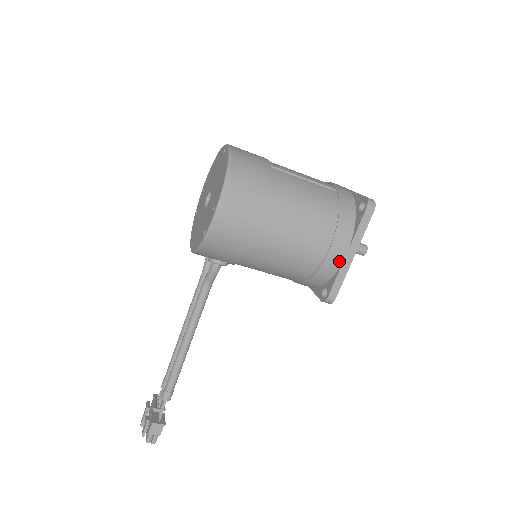
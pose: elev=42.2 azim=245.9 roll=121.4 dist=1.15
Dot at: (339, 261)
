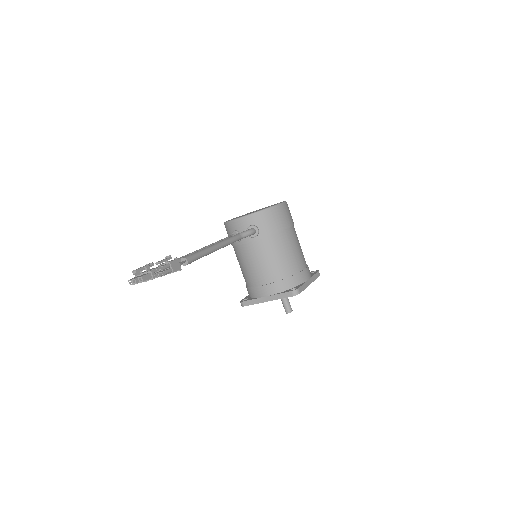
Dot at: (306, 279)
